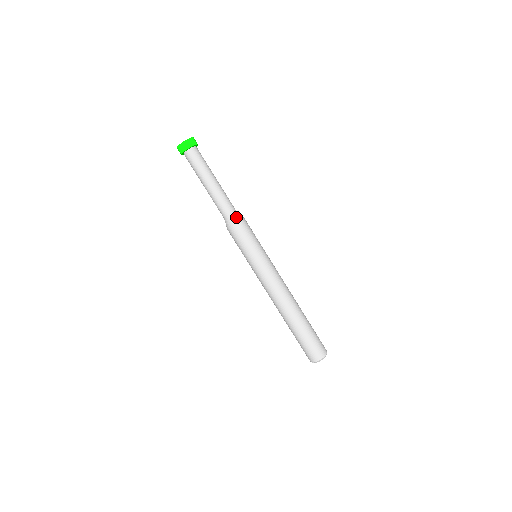
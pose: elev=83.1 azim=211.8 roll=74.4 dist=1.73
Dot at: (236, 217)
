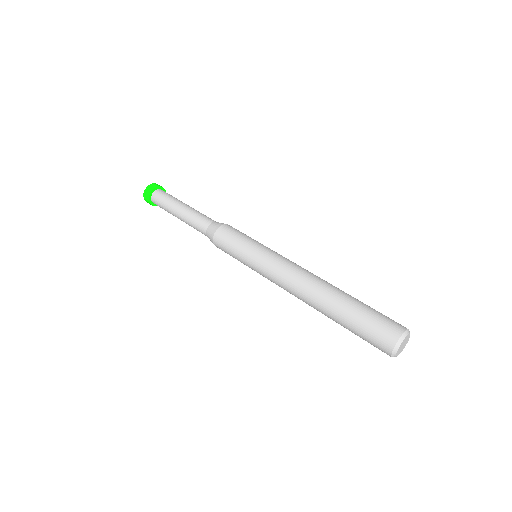
Dot at: occluded
